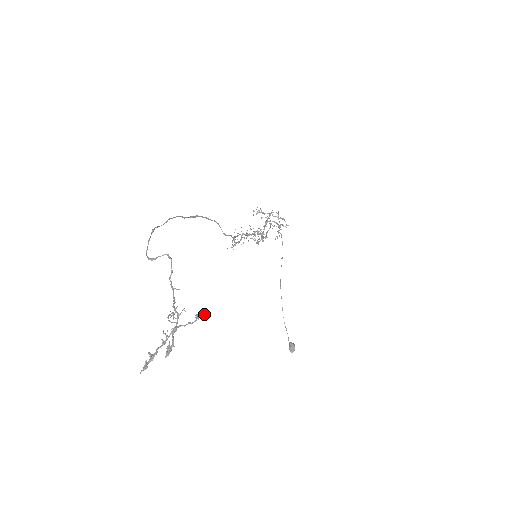
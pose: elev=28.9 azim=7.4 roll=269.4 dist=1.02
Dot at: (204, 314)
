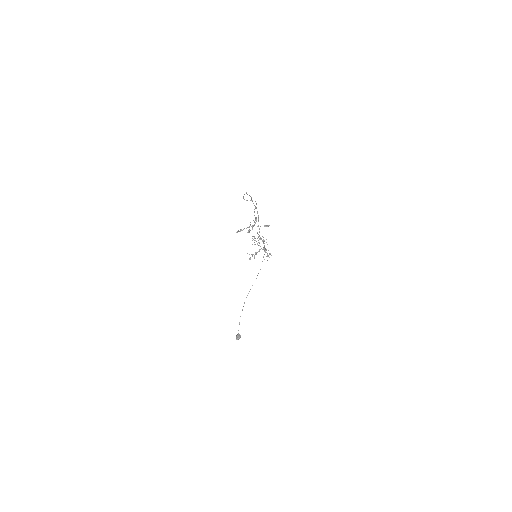
Dot at: (269, 225)
